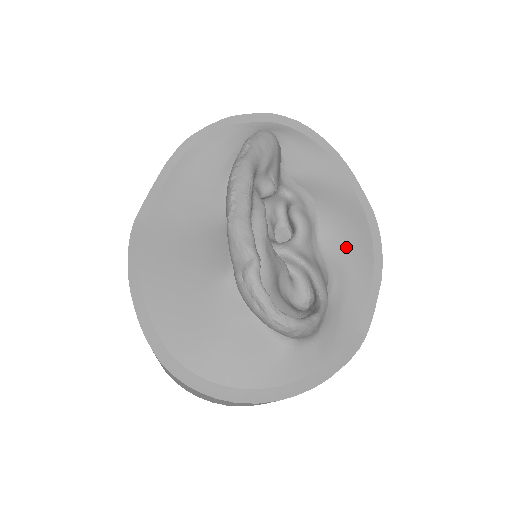
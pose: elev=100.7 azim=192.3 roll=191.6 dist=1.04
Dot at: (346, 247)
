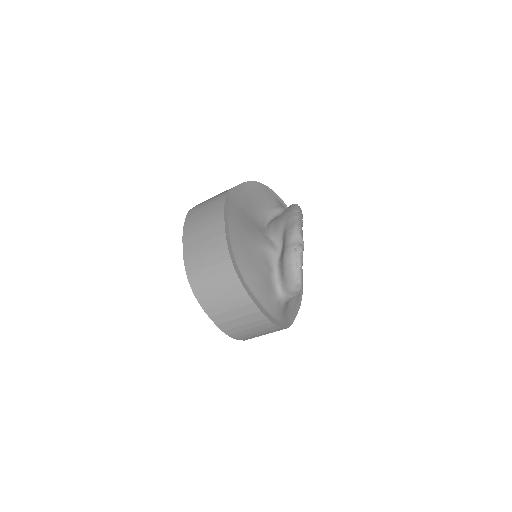
Dot at: occluded
